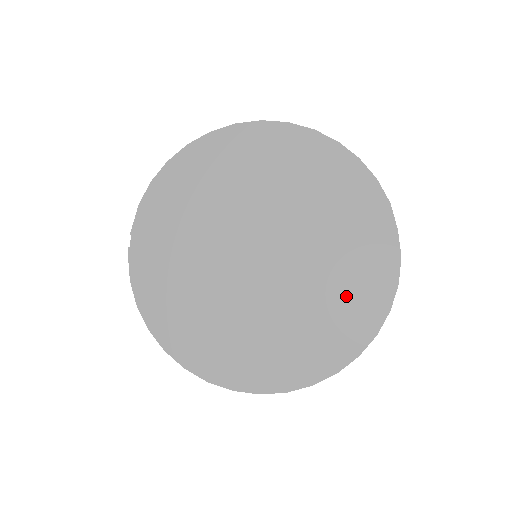
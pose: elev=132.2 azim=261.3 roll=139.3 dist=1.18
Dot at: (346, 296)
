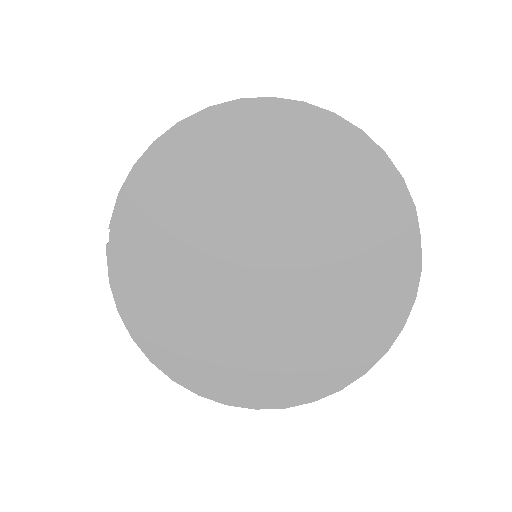
Dot at: (357, 310)
